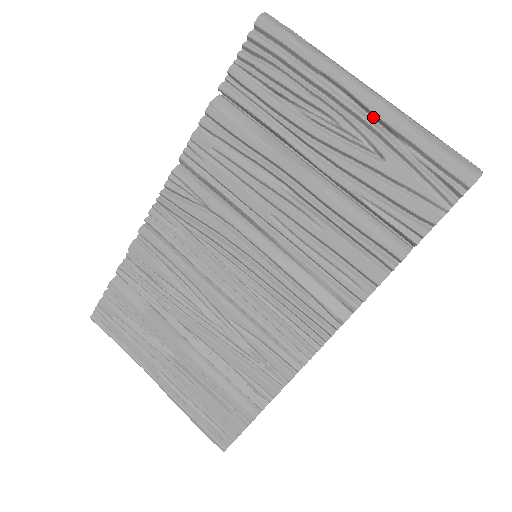
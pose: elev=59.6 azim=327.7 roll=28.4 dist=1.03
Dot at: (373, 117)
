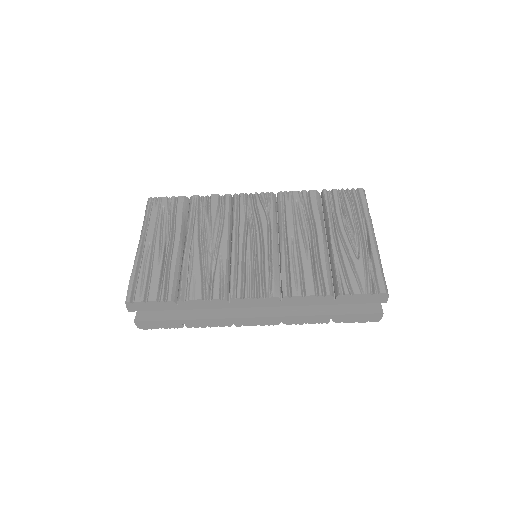
Dot at: (368, 246)
